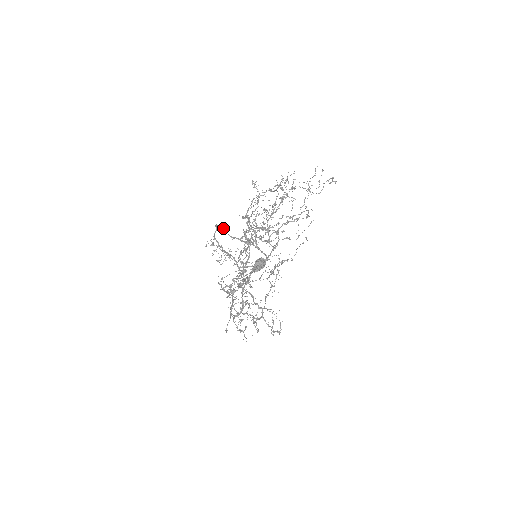
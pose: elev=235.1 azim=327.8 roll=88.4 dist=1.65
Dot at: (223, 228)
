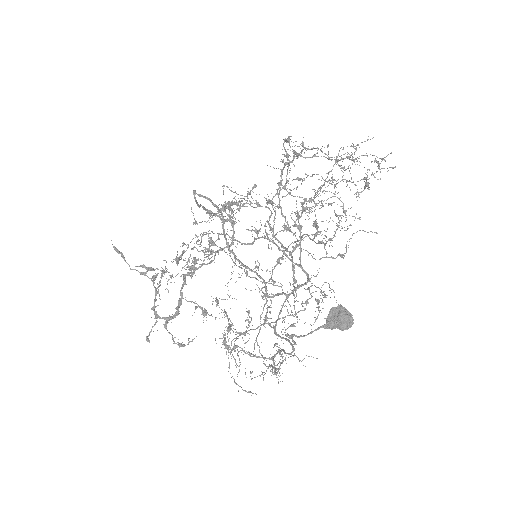
Dot at: (195, 192)
